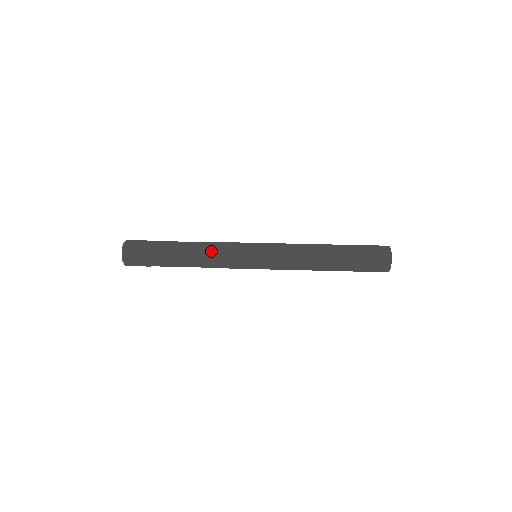
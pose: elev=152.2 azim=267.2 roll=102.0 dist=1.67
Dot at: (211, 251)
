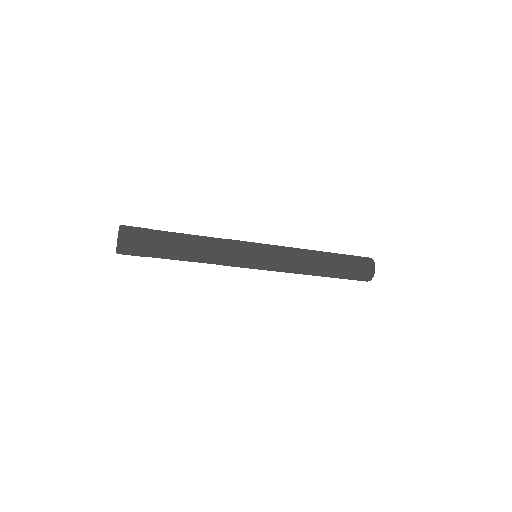
Dot at: (216, 238)
